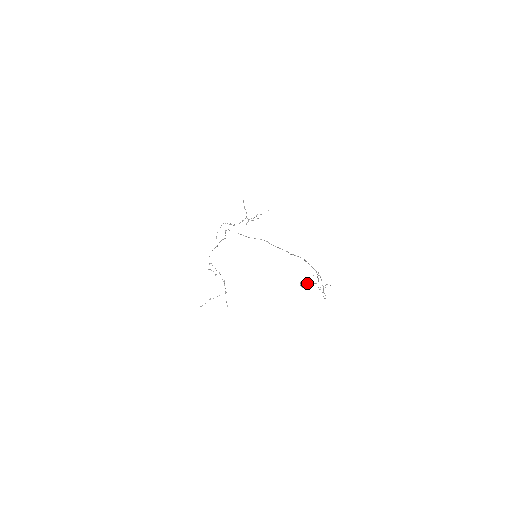
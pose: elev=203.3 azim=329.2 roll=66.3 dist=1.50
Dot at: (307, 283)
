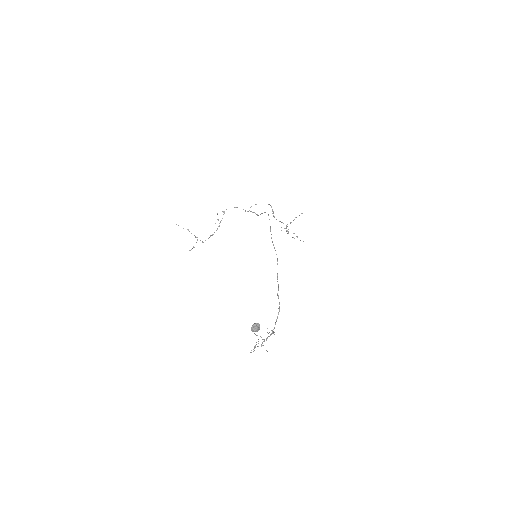
Dot at: (258, 330)
